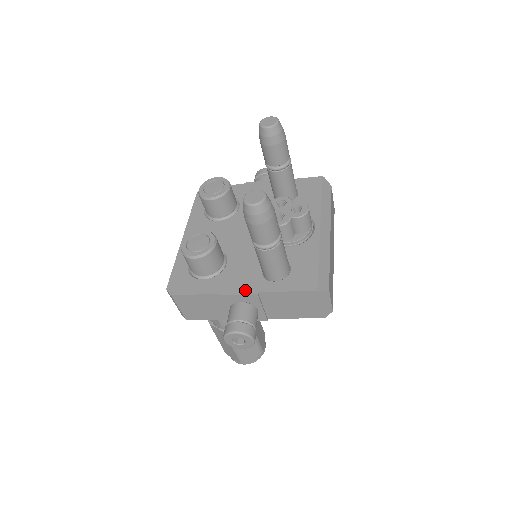
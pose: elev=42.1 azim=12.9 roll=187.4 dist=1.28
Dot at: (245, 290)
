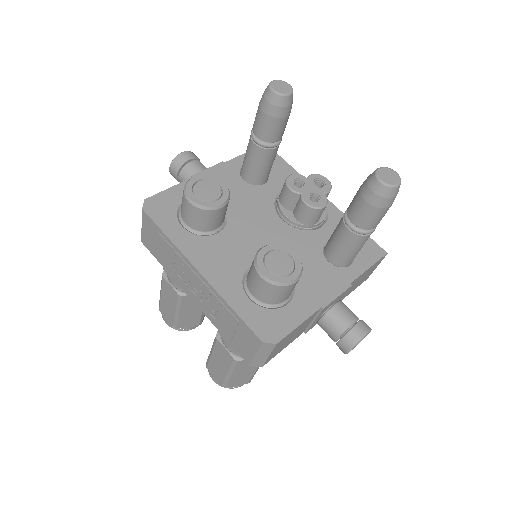
Dot at: (338, 289)
